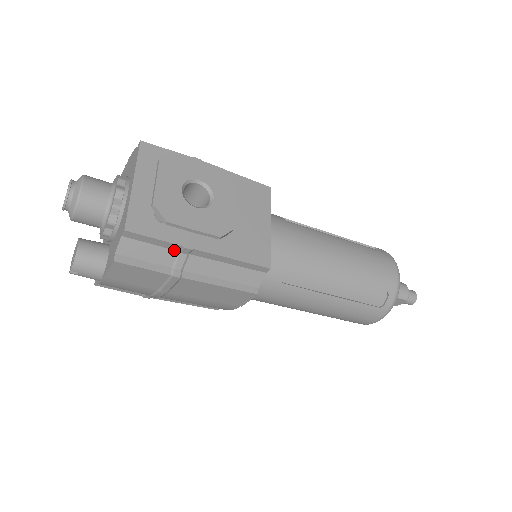
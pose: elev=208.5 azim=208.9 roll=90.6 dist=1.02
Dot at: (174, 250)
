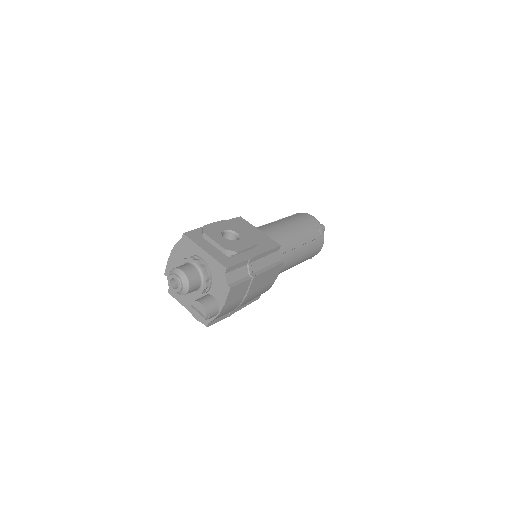
Dot at: (245, 265)
